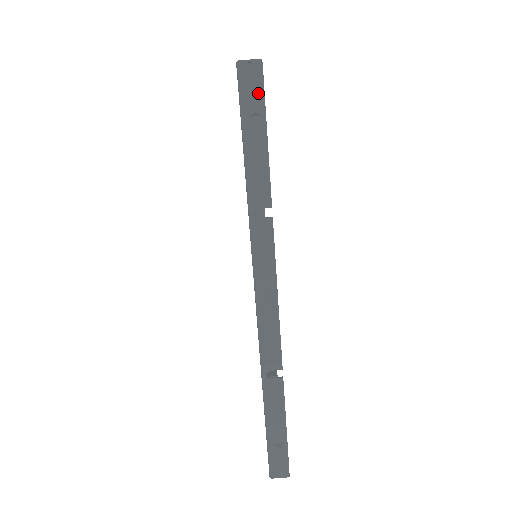
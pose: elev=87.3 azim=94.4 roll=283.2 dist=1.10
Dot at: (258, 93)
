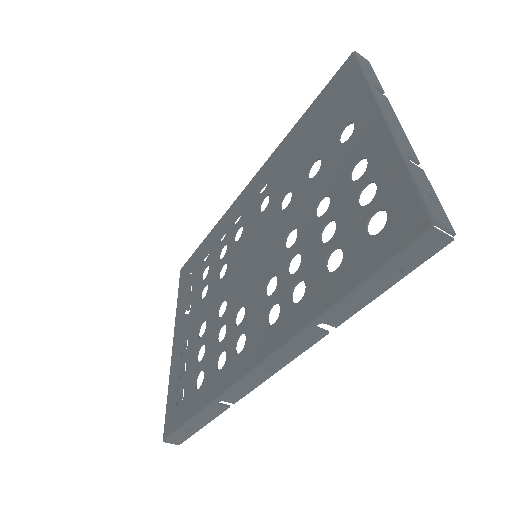
Dot at: (421, 258)
